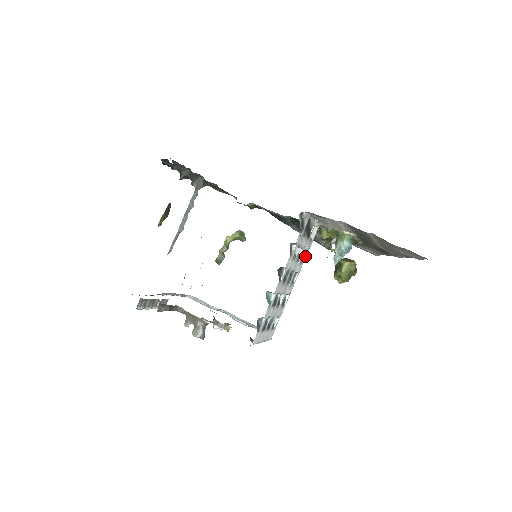
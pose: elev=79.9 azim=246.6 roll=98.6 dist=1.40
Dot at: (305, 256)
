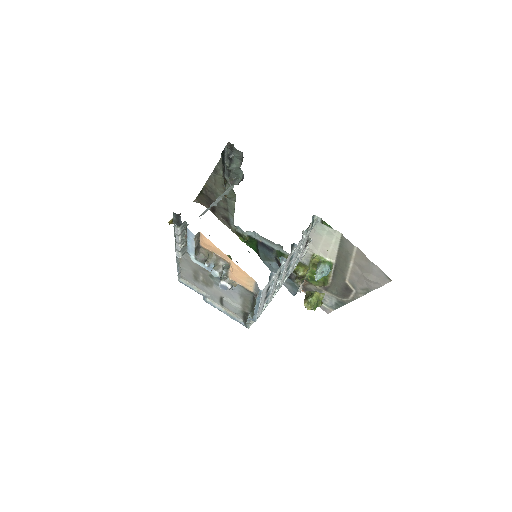
Dot at: (295, 266)
